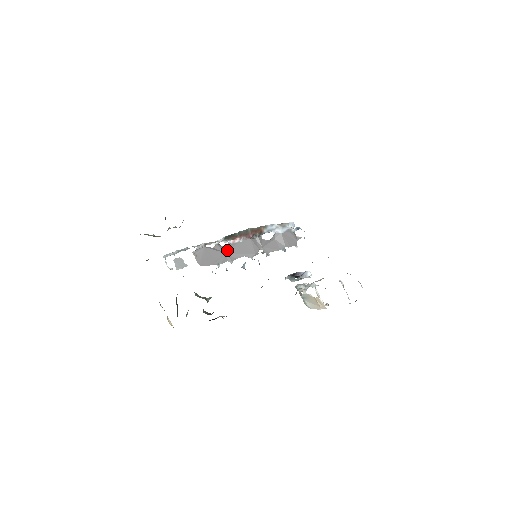
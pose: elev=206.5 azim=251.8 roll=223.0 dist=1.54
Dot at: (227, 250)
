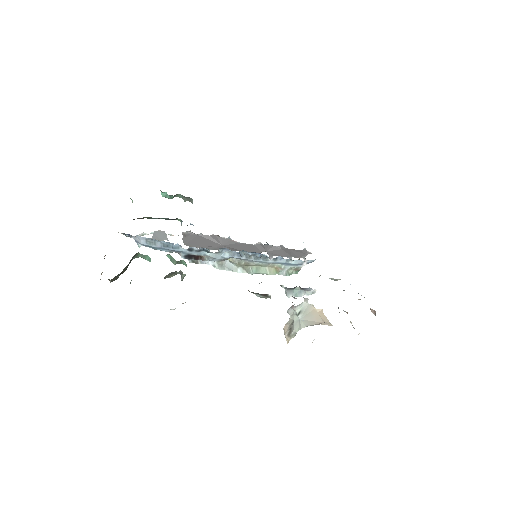
Dot at: (224, 243)
